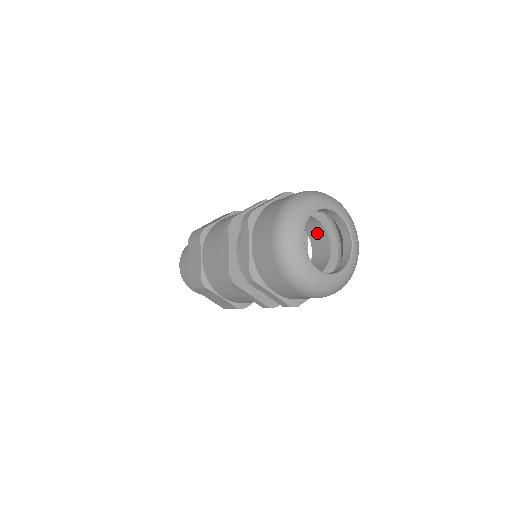
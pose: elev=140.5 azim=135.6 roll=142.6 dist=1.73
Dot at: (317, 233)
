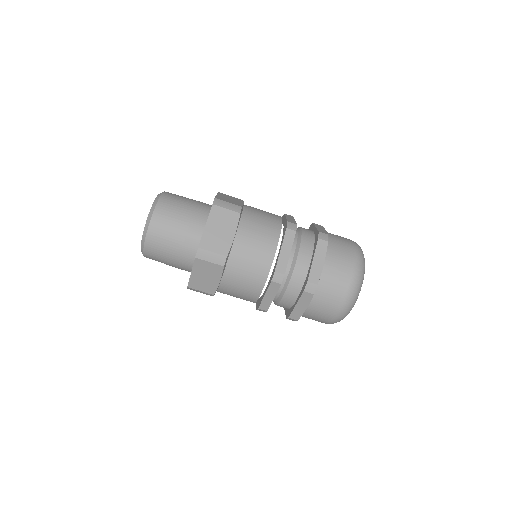
Dot at: occluded
